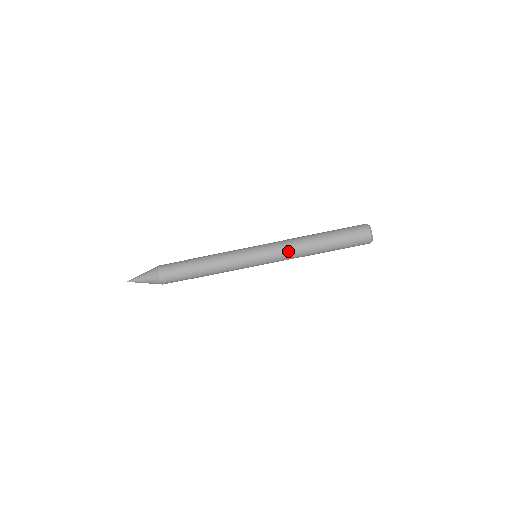
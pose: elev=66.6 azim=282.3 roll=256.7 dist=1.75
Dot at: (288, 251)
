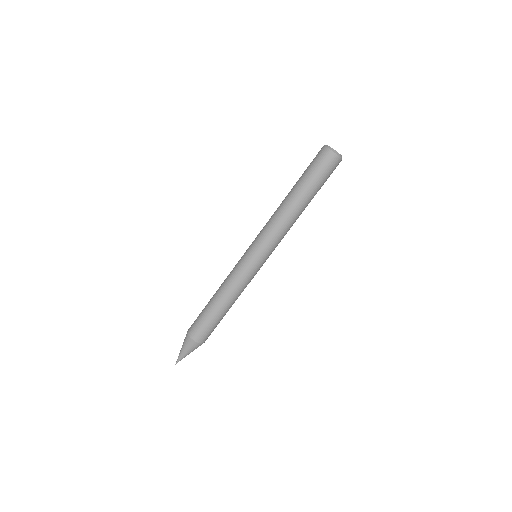
Dot at: (281, 232)
